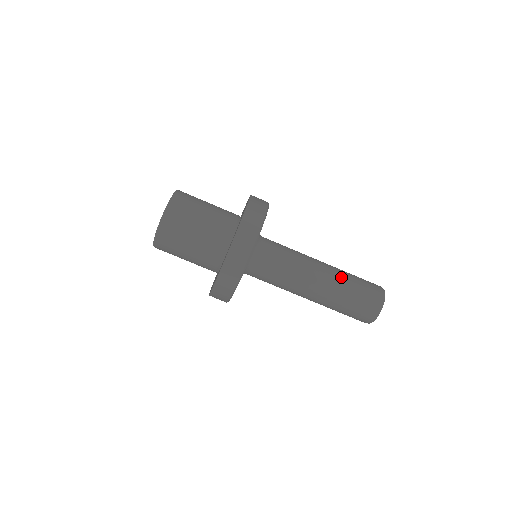
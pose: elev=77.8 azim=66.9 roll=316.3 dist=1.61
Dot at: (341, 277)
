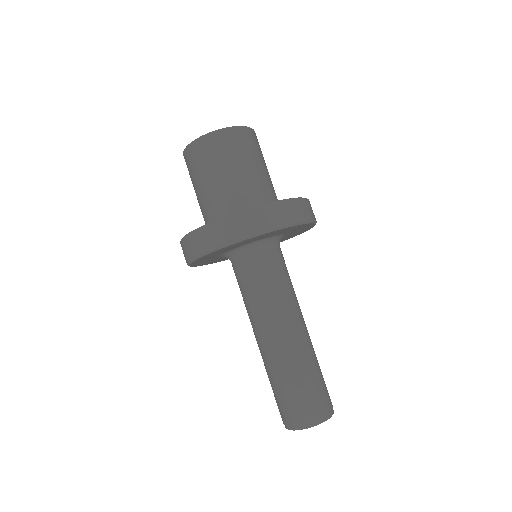
Dot at: (291, 362)
